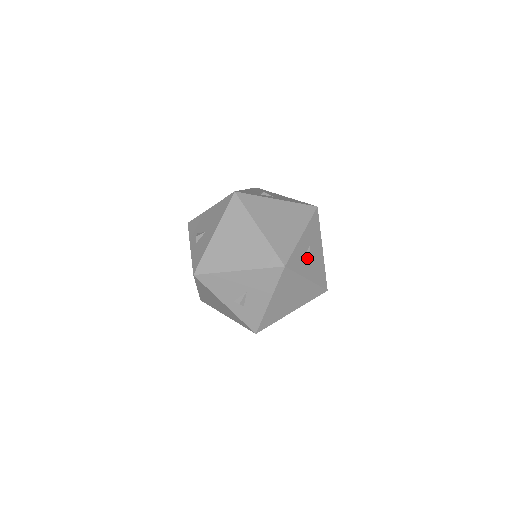
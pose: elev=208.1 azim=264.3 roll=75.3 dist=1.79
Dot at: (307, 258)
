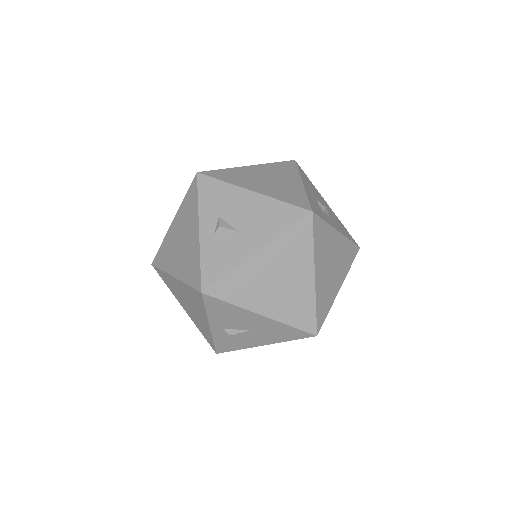
Dot at: occluded
